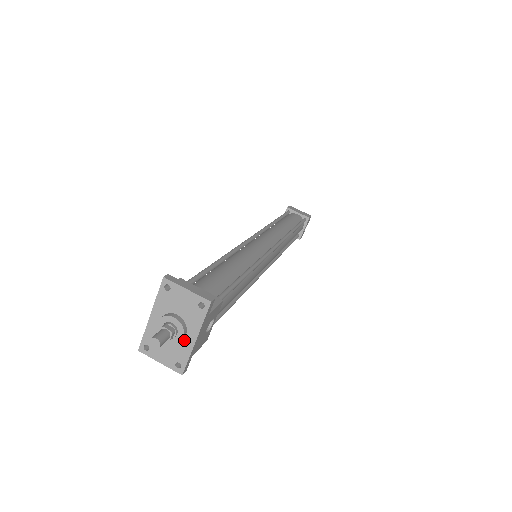
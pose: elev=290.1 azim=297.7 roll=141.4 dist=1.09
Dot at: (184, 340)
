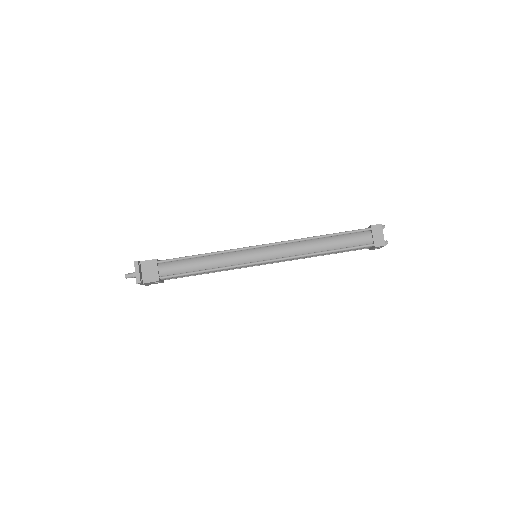
Dot at: occluded
